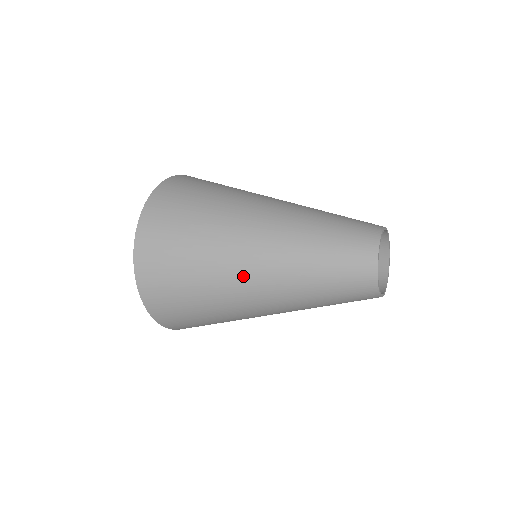
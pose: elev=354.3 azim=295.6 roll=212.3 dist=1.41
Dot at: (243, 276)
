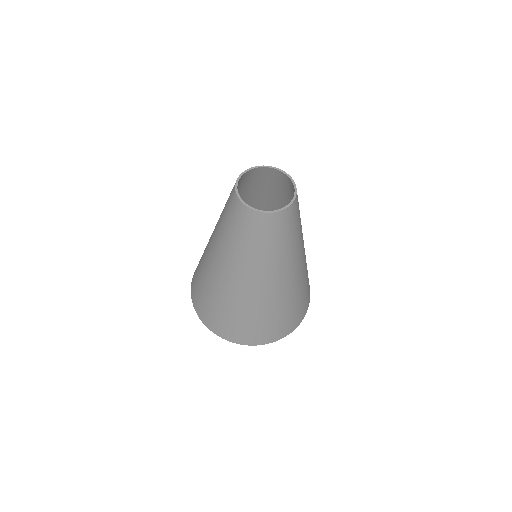
Dot at: (211, 262)
